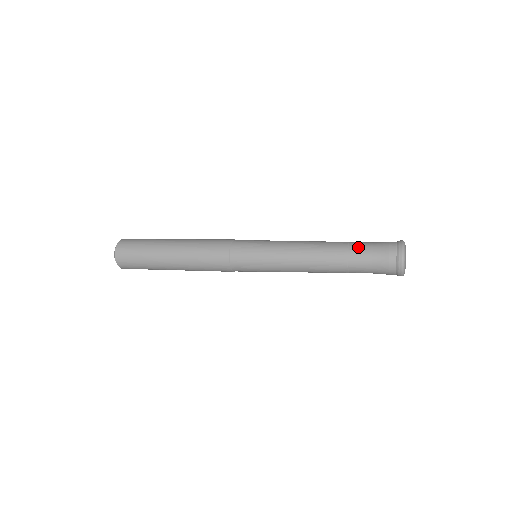
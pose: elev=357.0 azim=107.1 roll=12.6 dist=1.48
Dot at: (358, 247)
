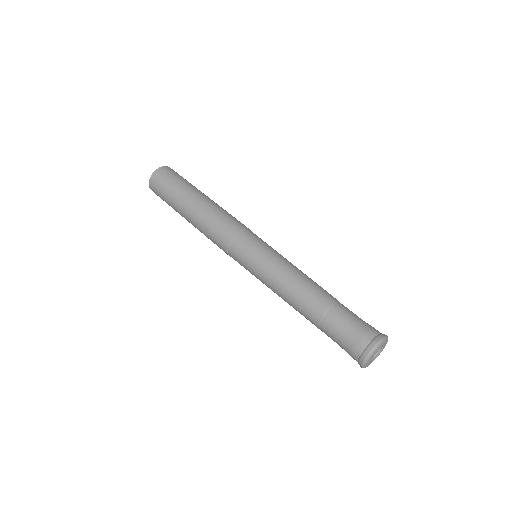
Dot at: (328, 328)
